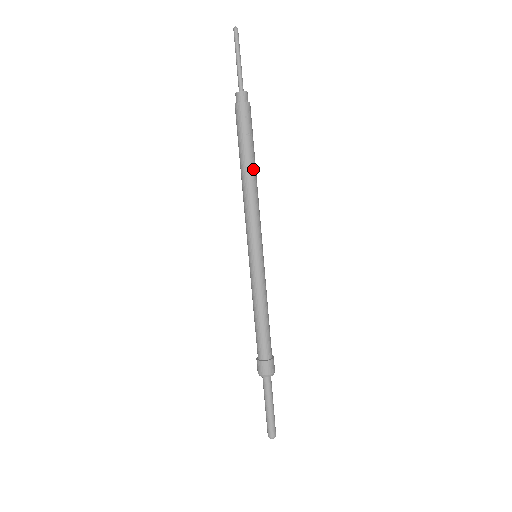
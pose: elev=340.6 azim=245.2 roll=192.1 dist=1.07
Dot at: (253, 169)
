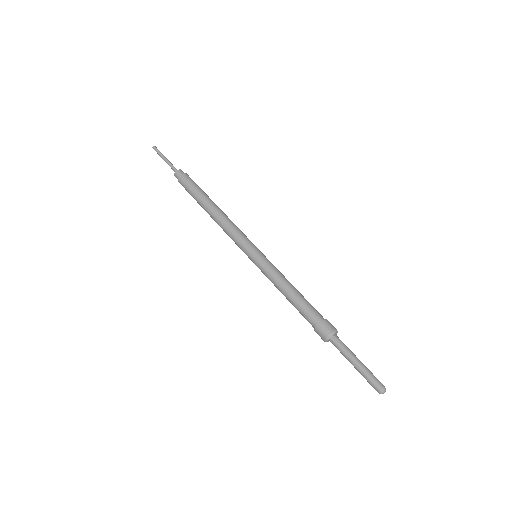
Dot at: (214, 204)
